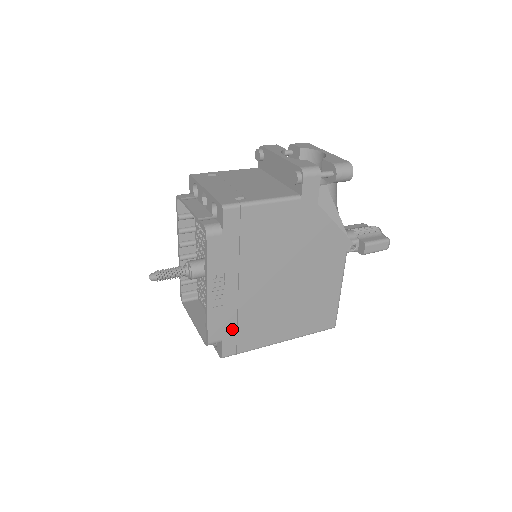
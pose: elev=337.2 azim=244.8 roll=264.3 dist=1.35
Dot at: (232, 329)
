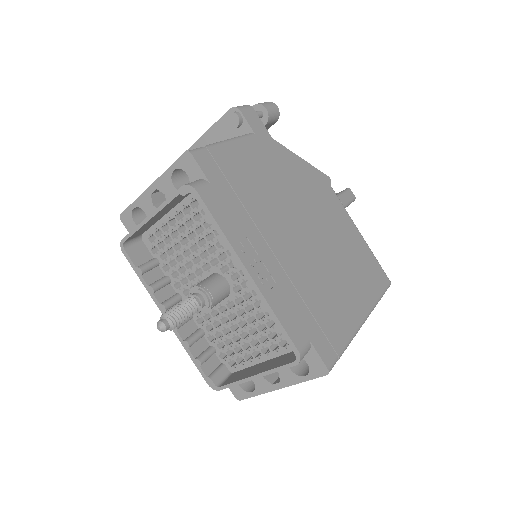
Dot at: (308, 319)
